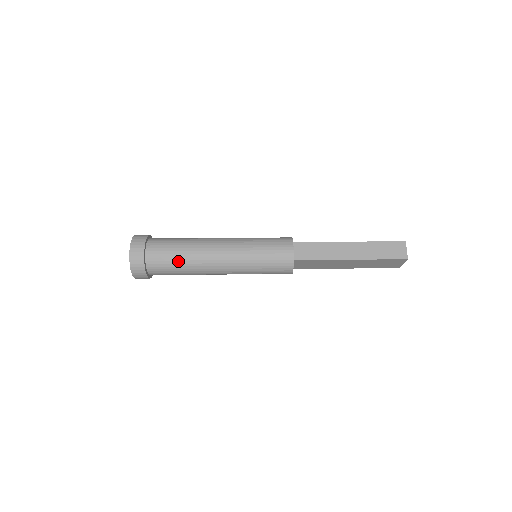
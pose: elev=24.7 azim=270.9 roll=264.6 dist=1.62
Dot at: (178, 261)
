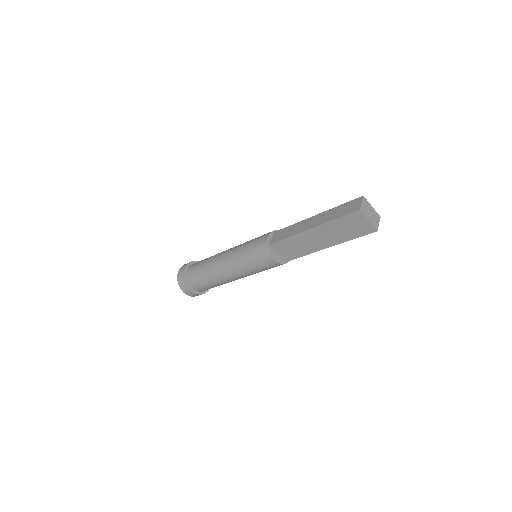
Dot at: (202, 270)
